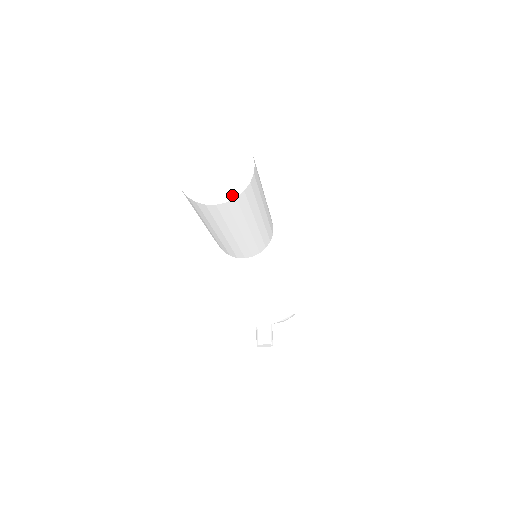
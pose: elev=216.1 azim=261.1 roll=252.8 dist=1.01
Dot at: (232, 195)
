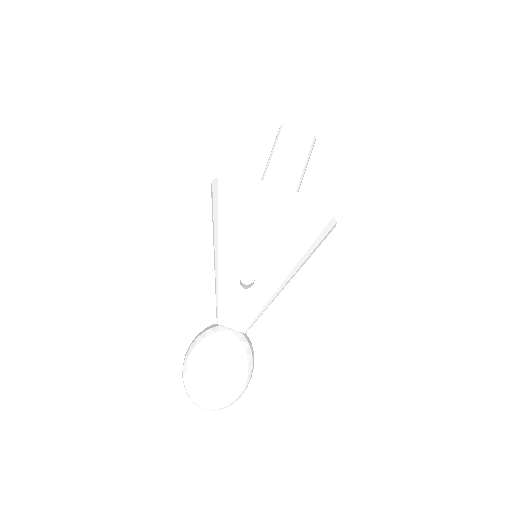
Dot at: (308, 129)
